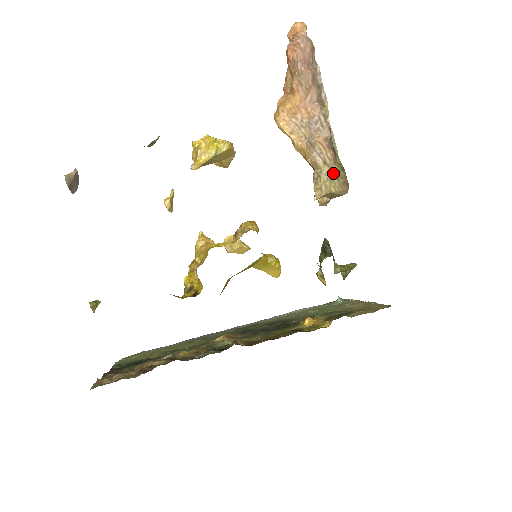
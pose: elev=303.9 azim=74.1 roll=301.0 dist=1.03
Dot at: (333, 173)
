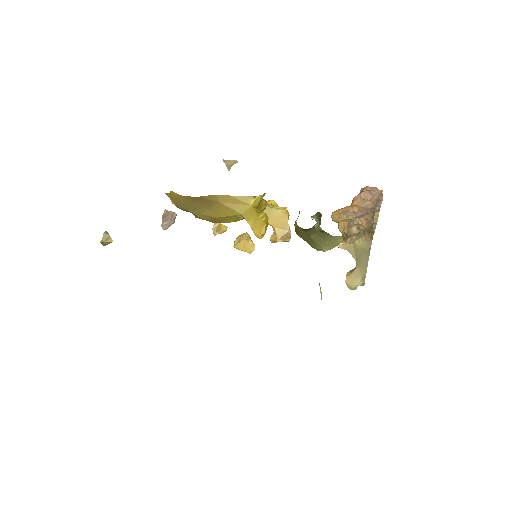
Dot at: (362, 230)
